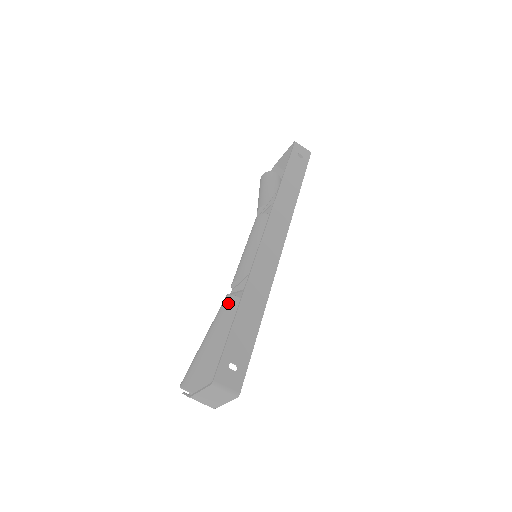
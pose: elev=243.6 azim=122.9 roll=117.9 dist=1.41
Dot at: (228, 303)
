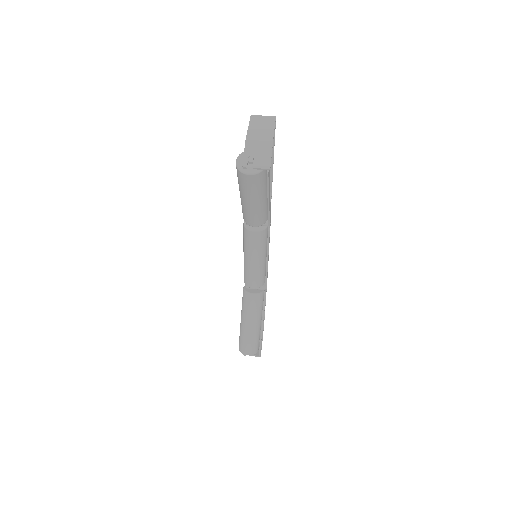
Dot at: occluded
